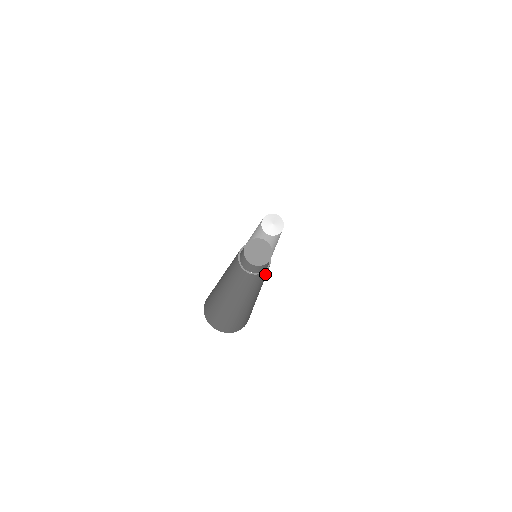
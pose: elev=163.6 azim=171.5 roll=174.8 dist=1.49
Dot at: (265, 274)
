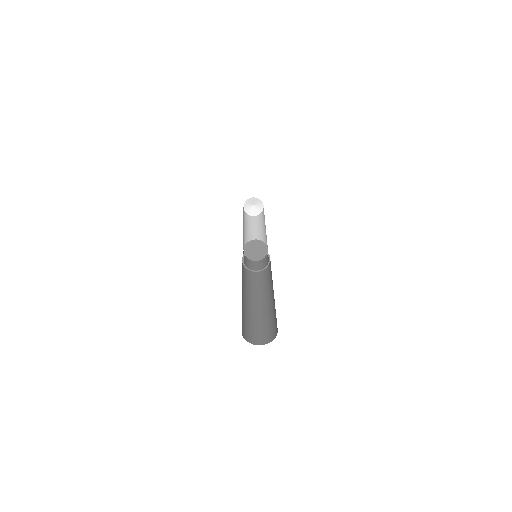
Dot at: (270, 268)
